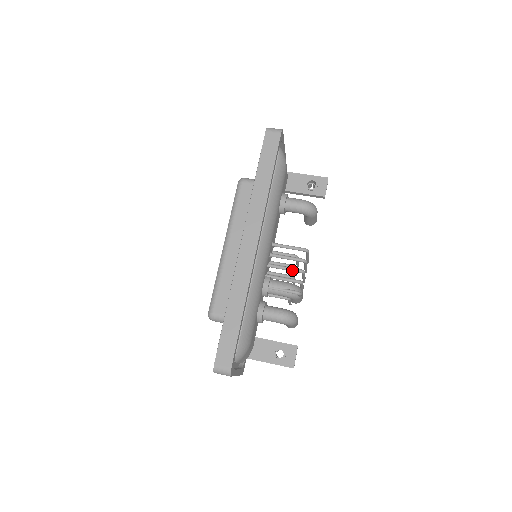
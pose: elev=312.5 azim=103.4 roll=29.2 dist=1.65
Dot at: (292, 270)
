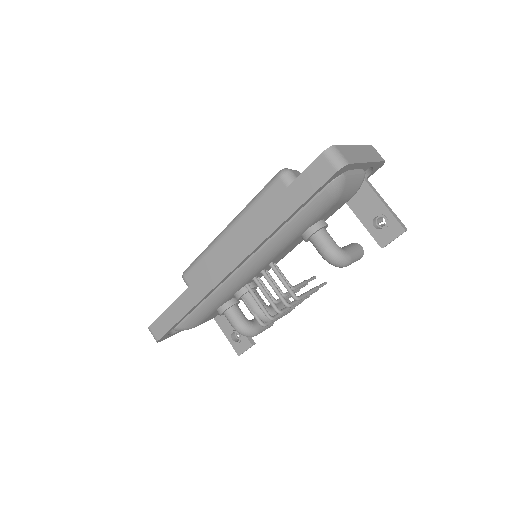
Dot at: (270, 303)
